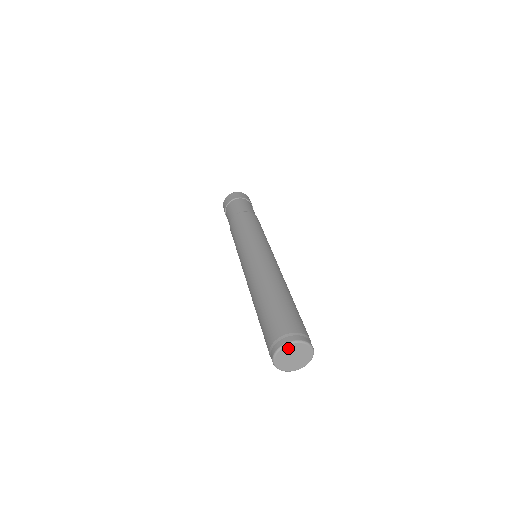
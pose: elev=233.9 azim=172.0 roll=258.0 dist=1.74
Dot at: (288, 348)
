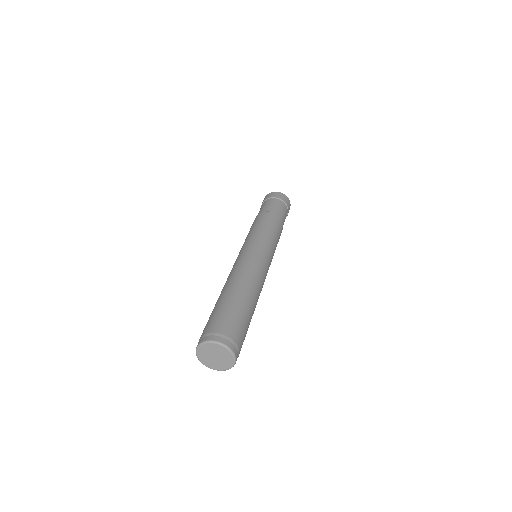
Dot at: (219, 347)
